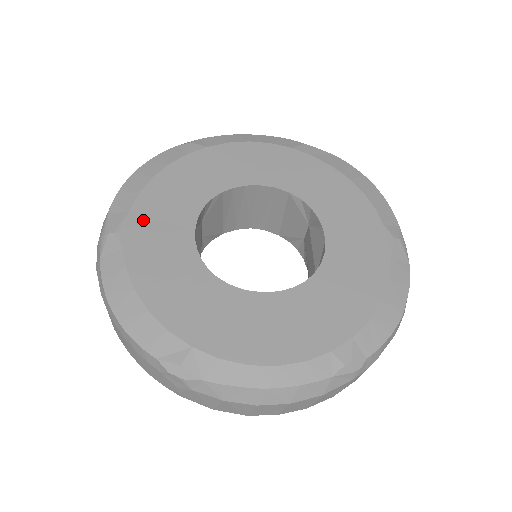
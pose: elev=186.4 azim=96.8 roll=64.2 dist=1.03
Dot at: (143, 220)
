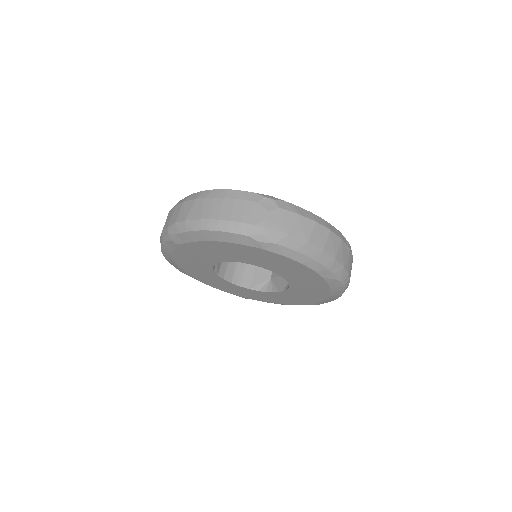
Dot at: occluded
